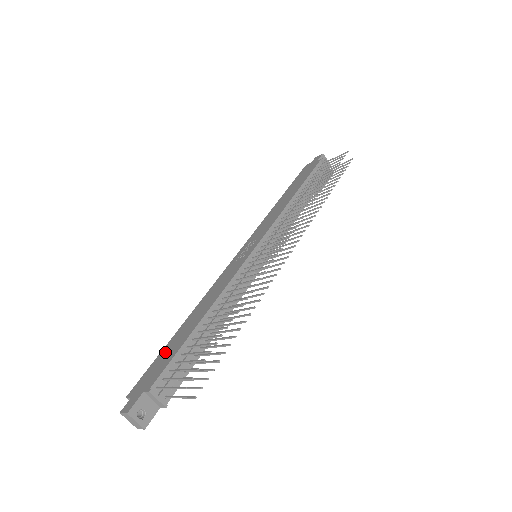
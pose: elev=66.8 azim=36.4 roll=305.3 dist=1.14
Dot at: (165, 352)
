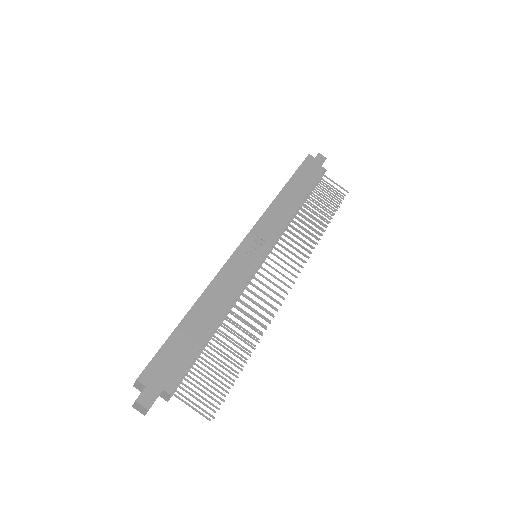
Dot at: (178, 342)
